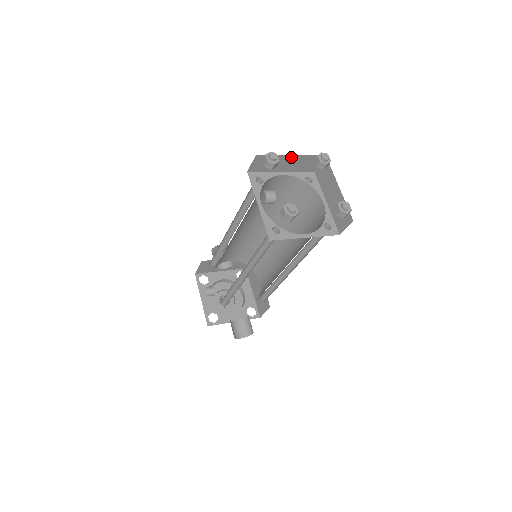
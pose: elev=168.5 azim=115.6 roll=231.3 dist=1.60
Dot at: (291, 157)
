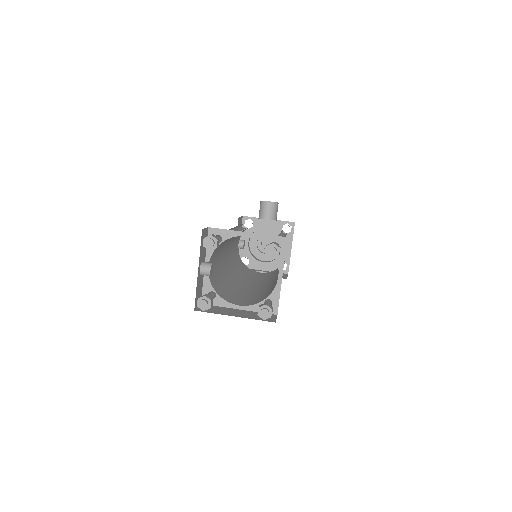
Dot at: occluded
